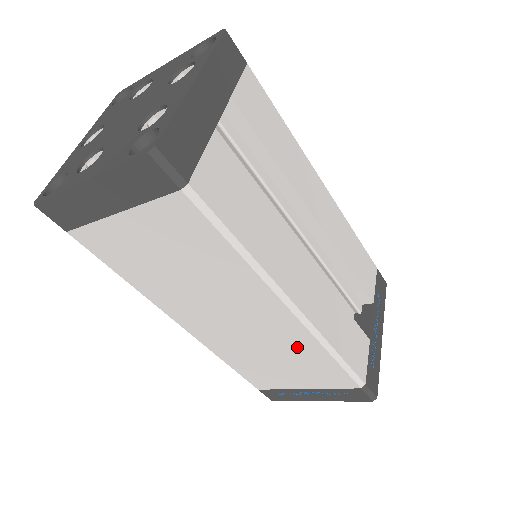
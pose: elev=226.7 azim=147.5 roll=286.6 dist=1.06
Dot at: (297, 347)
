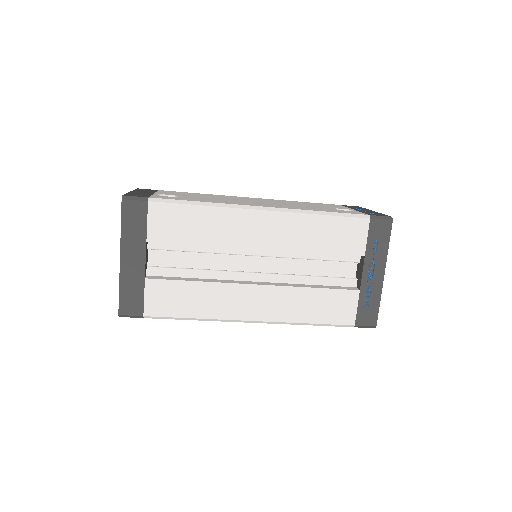
Dot at: occluded
